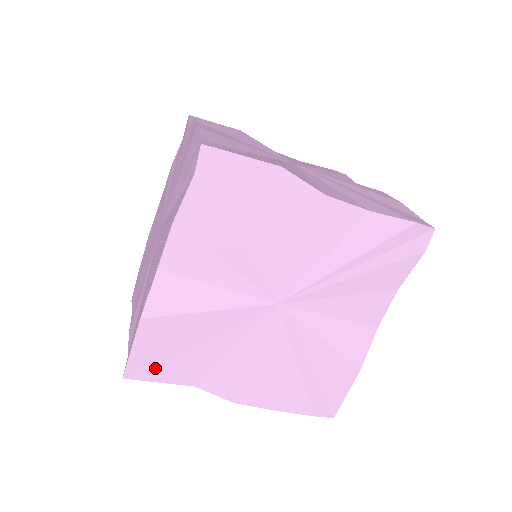
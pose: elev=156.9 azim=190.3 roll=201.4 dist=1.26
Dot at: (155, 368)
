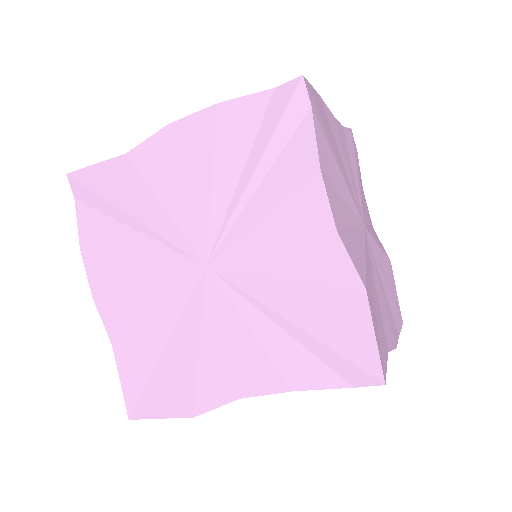
Dot at: (381, 351)
